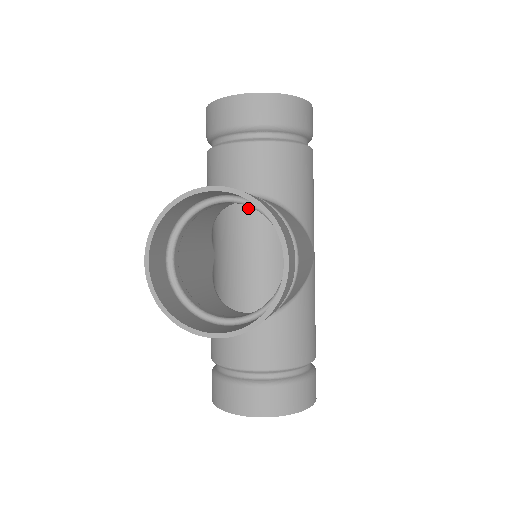
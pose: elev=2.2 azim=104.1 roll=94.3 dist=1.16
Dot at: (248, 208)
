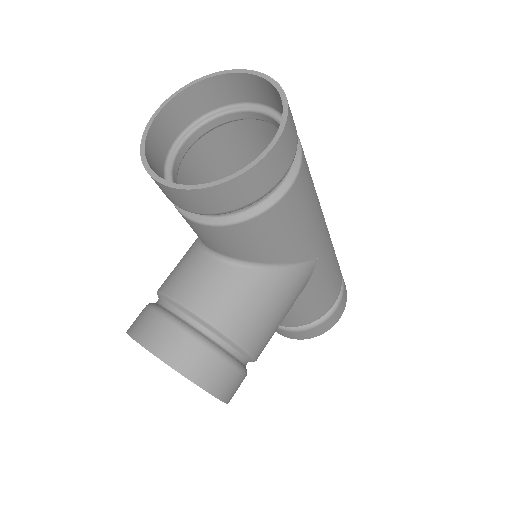
Dot at: occluded
